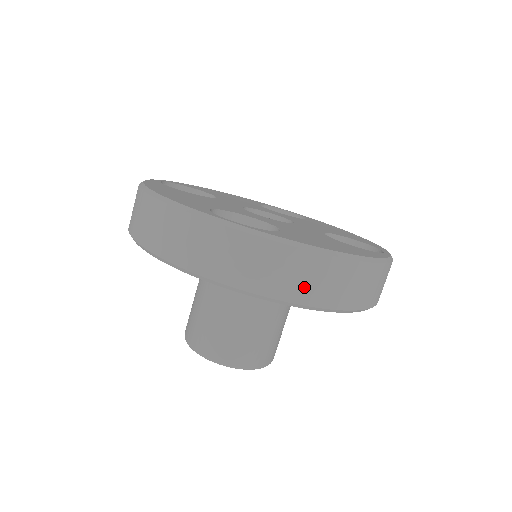
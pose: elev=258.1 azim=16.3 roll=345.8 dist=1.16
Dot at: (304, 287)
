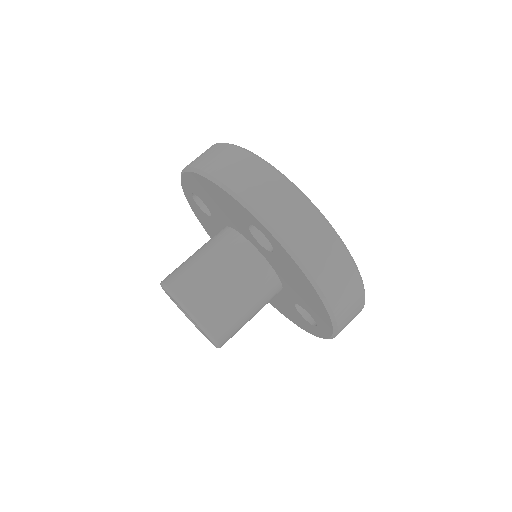
Dot at: (325, 269)
